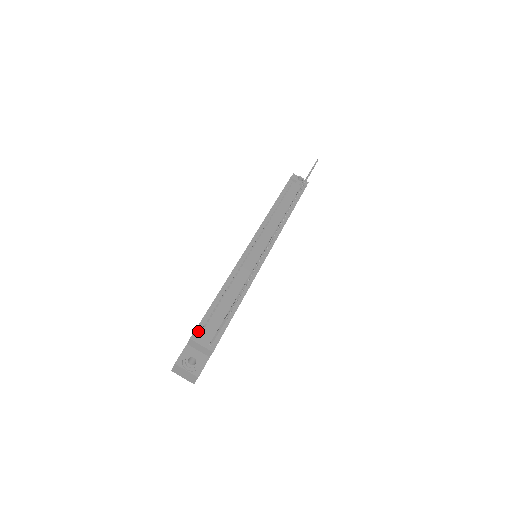
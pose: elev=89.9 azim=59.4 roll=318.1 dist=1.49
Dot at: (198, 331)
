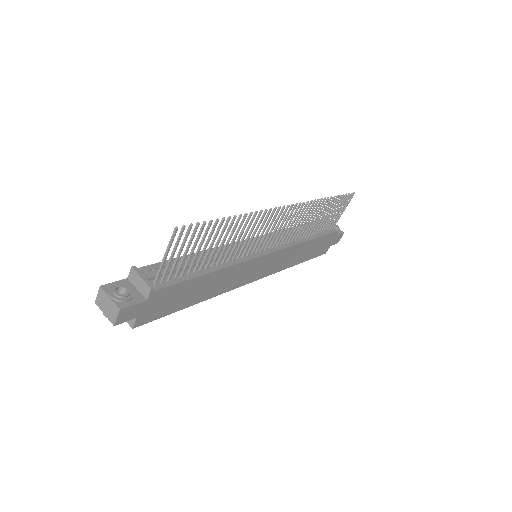
Dot at: (146, 268)
